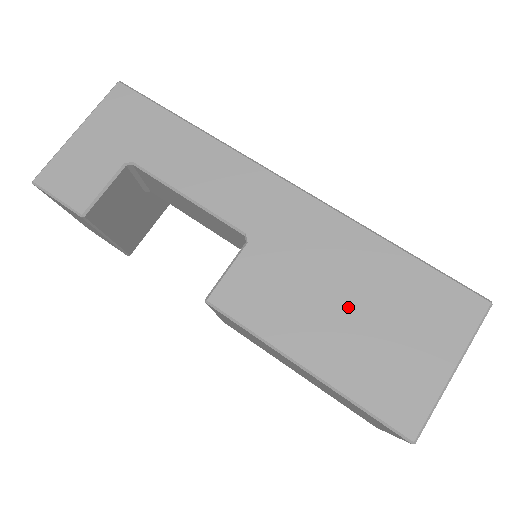
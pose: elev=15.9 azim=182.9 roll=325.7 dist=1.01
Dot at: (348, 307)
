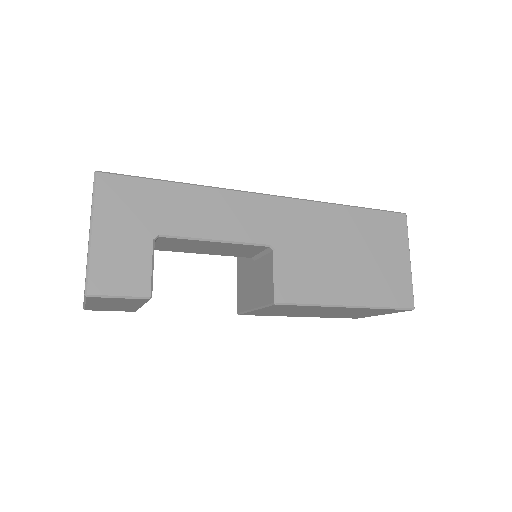
Dot at: (350, 257)
